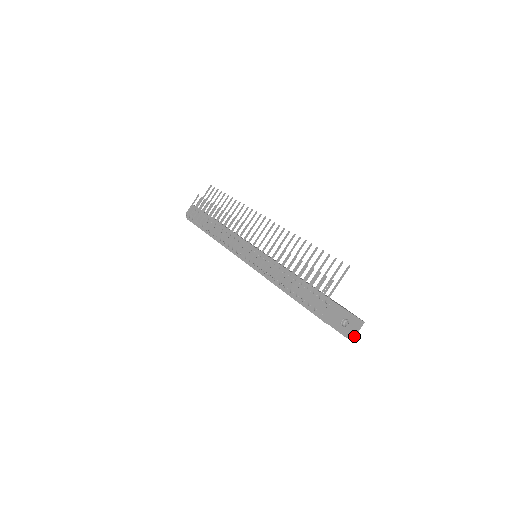
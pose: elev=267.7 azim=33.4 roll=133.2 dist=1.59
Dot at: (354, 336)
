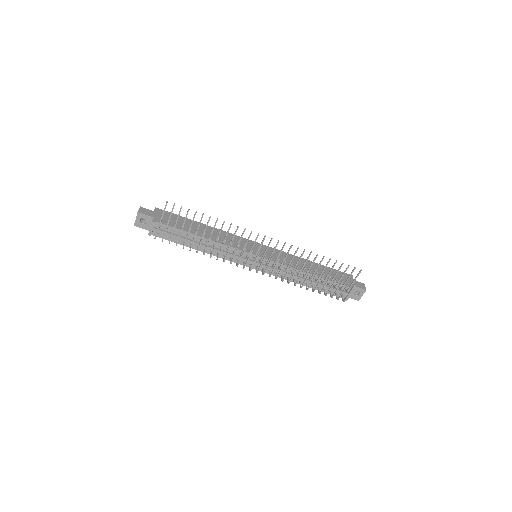
Dot at: occluded
